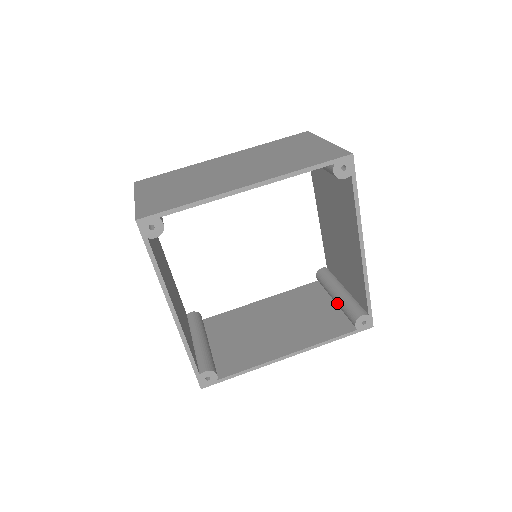
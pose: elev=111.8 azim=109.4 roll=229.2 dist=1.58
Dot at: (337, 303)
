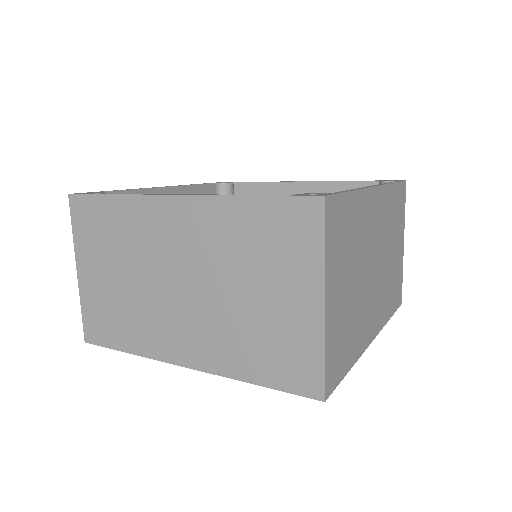
Dot at: occluded
